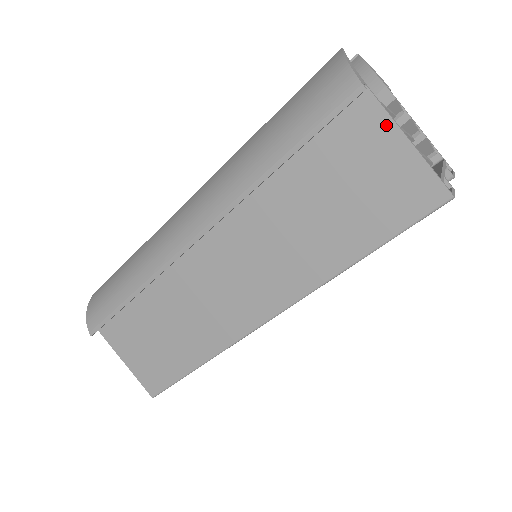
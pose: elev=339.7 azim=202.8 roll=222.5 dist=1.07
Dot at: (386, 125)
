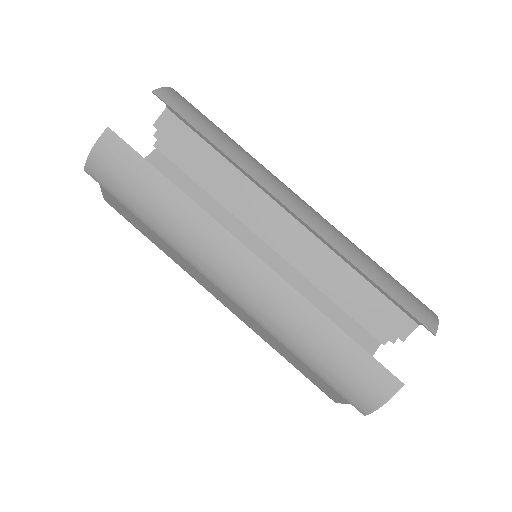
Dot at: occluded
